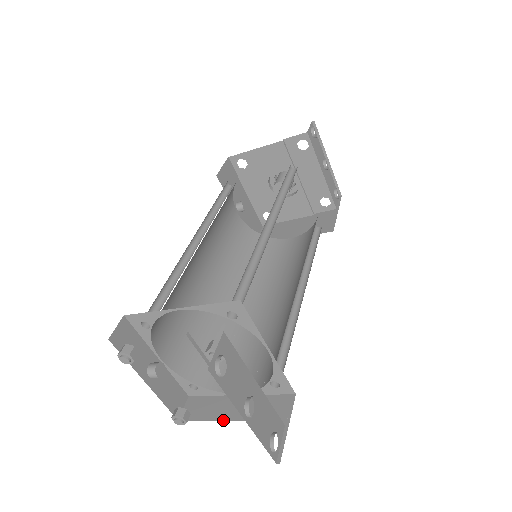
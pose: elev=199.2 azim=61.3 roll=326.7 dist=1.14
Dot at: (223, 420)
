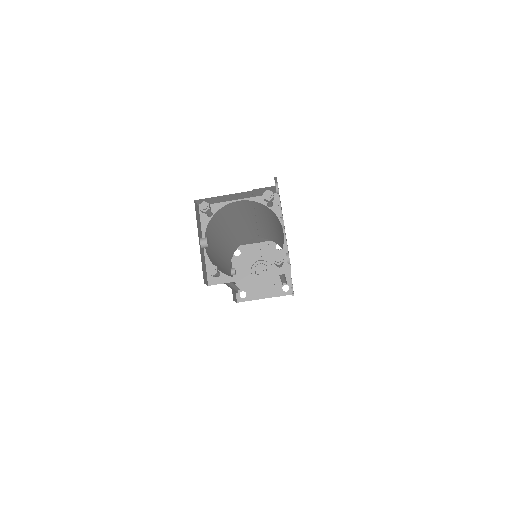
Dot at: occluded
